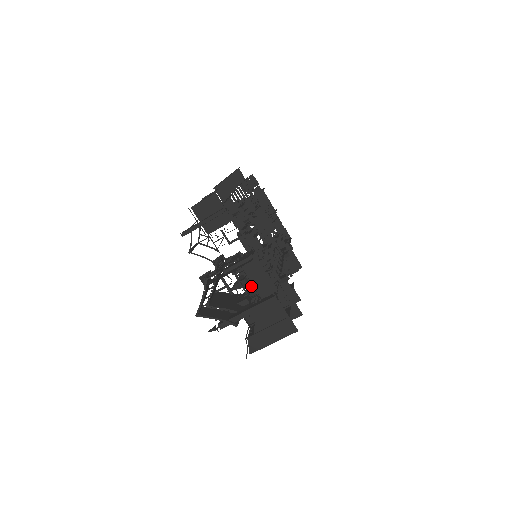
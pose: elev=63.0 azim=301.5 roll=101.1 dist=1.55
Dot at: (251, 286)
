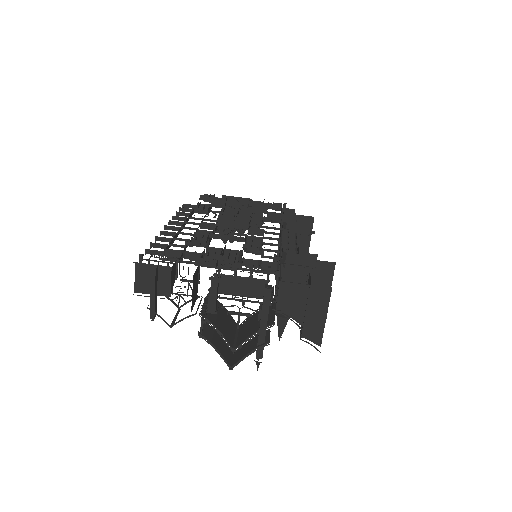
Dot at: occluded
